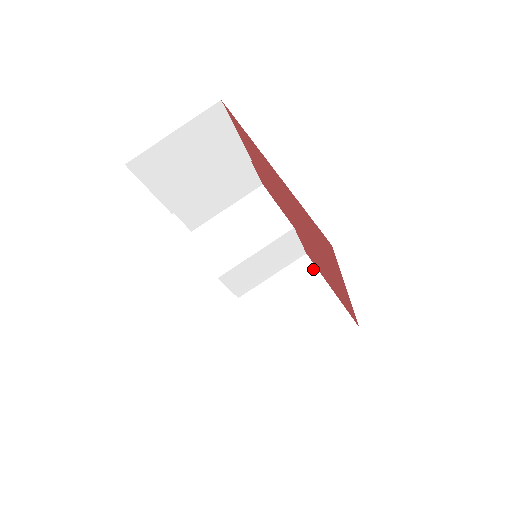
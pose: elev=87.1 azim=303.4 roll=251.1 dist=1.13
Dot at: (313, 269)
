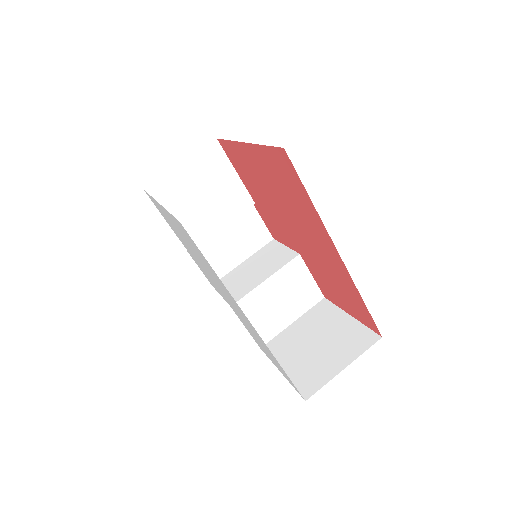
Dot at: (332, 306)
